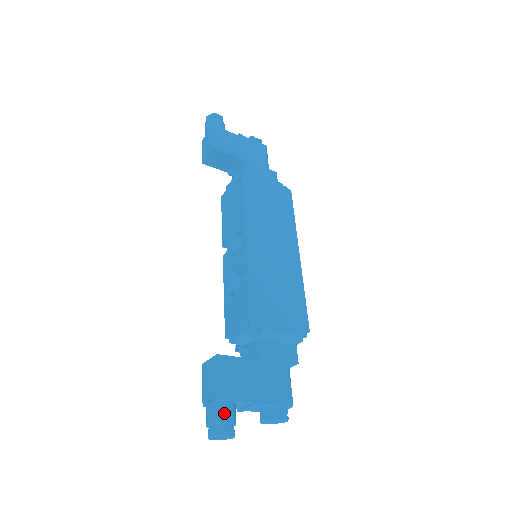
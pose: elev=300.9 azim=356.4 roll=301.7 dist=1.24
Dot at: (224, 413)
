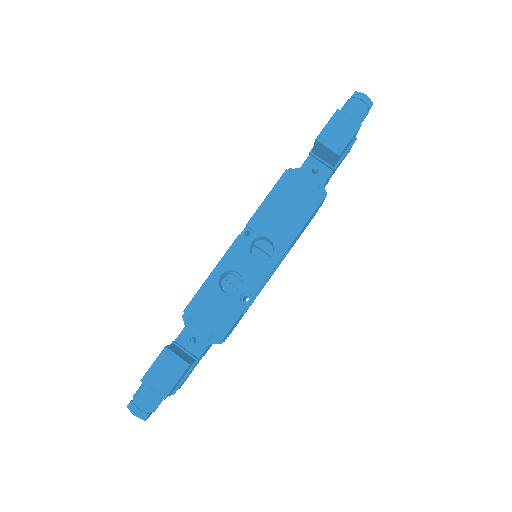
Dot at: occluded
